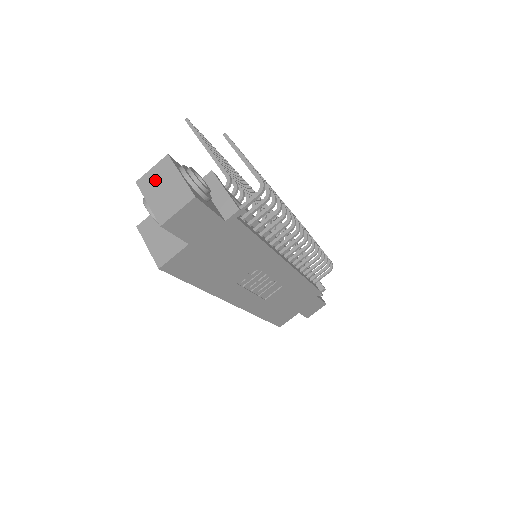
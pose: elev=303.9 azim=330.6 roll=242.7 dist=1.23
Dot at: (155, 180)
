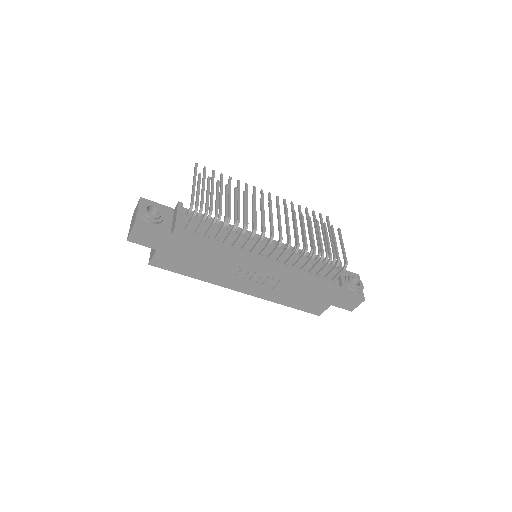
Dot at: (134, 213)
